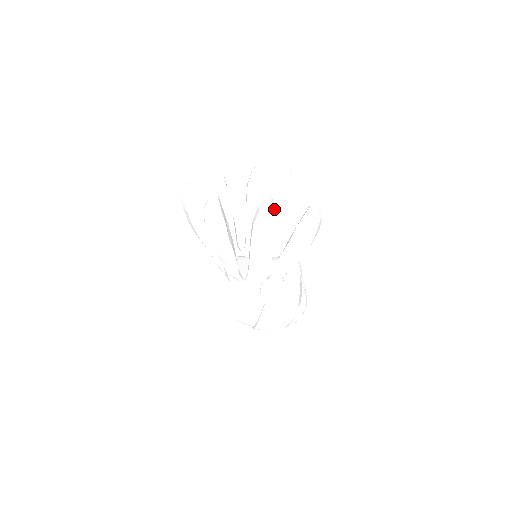
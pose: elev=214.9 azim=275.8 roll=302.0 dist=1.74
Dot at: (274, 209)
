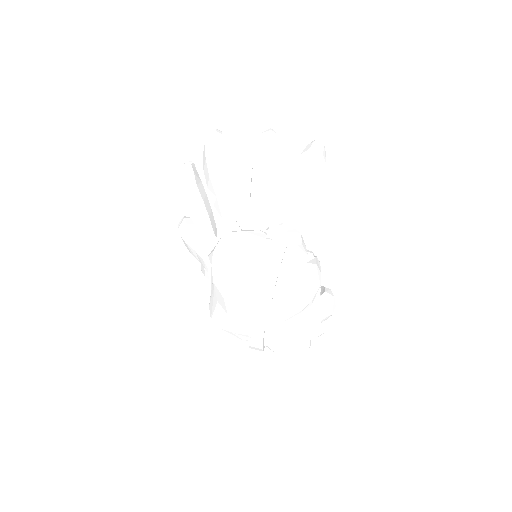
Dot at: (276, 133)
